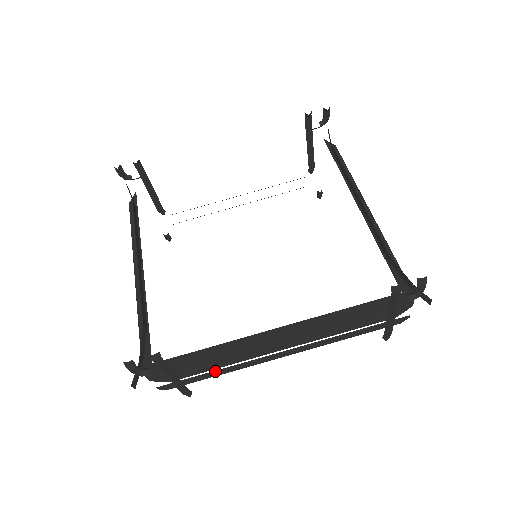
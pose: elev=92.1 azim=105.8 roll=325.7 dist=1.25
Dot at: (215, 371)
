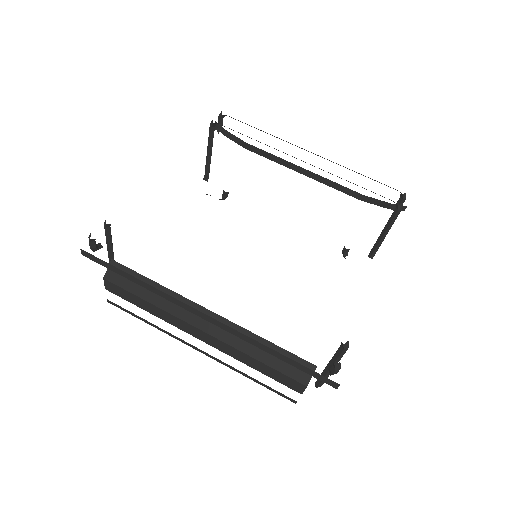
Dot at: occluded
